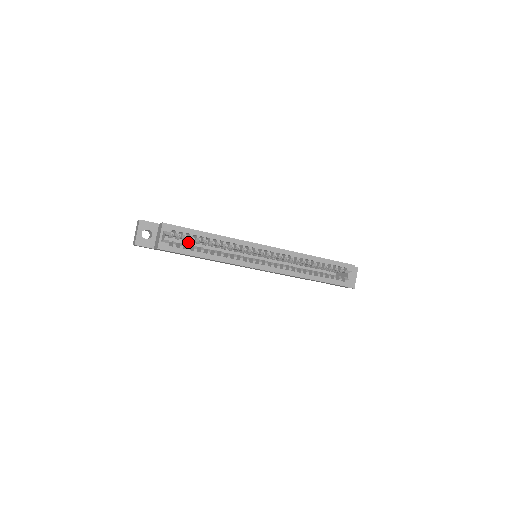
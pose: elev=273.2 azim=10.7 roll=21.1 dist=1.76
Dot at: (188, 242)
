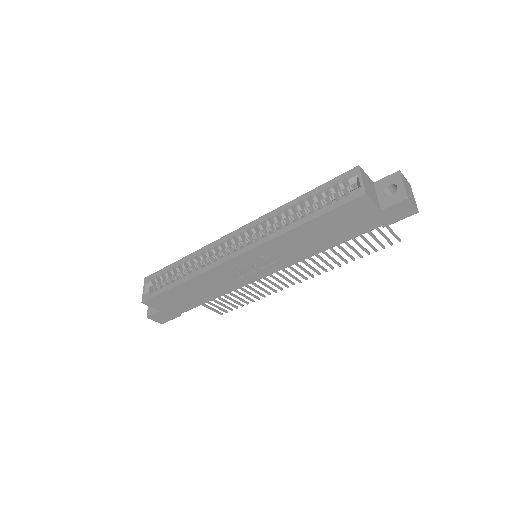
Dot at: occluded
